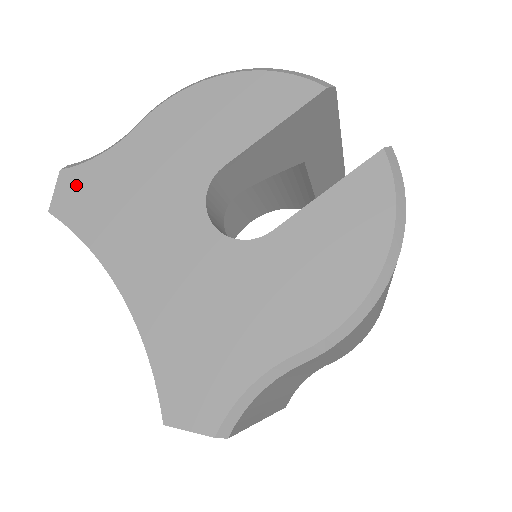
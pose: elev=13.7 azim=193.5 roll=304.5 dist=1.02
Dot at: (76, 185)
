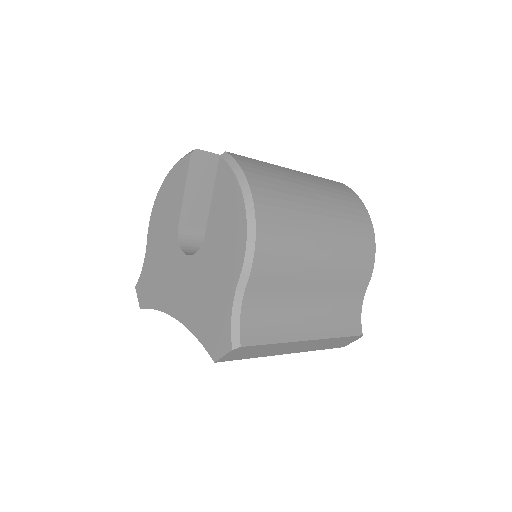
Dot at: (142, 288)
